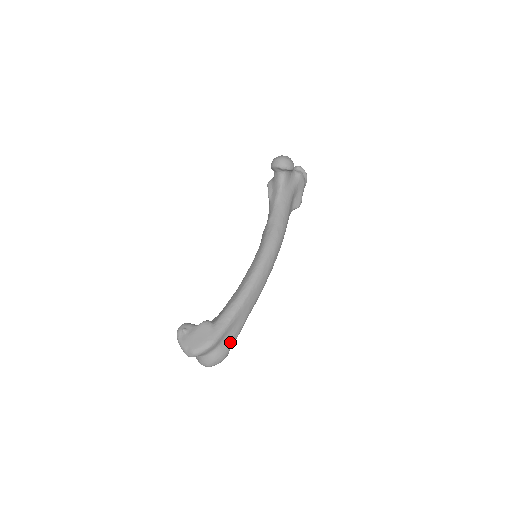
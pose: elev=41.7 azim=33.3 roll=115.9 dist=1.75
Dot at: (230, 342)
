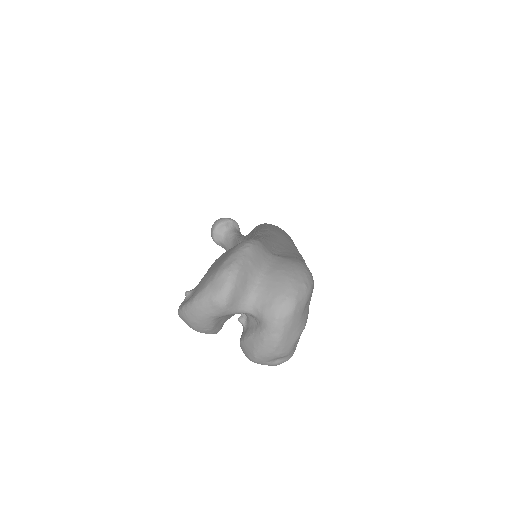
Dot at: (293, 256)
